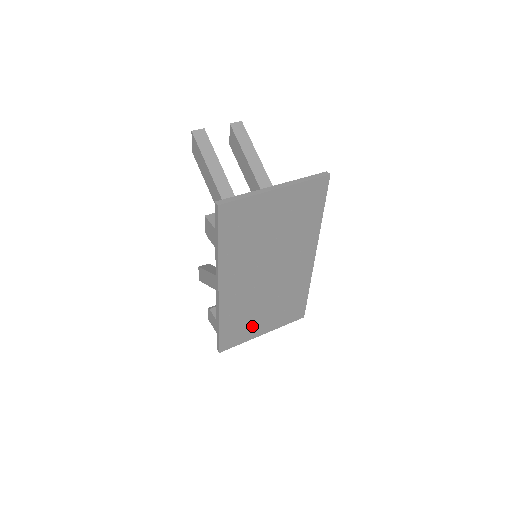
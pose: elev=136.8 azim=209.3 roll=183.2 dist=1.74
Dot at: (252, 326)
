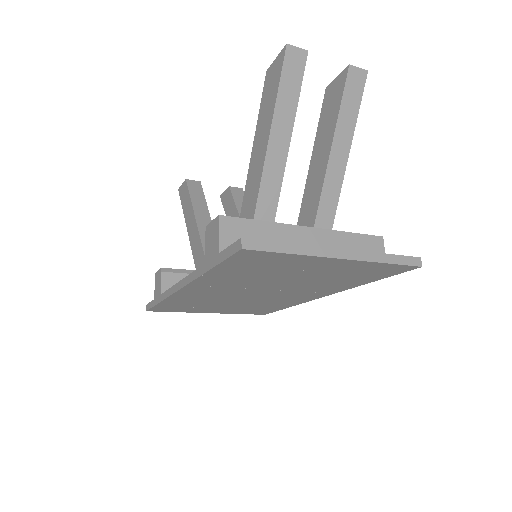
Dot at: (201, 308)
